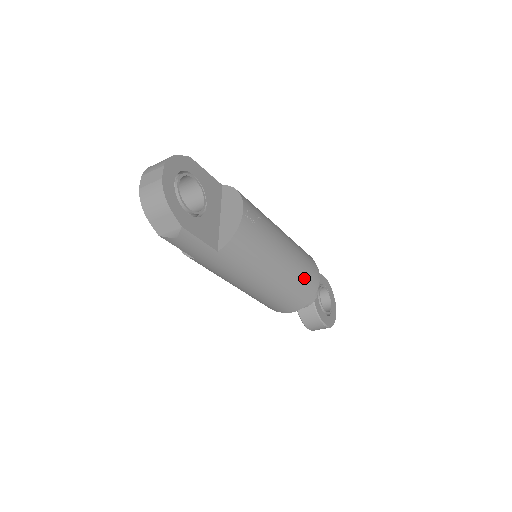
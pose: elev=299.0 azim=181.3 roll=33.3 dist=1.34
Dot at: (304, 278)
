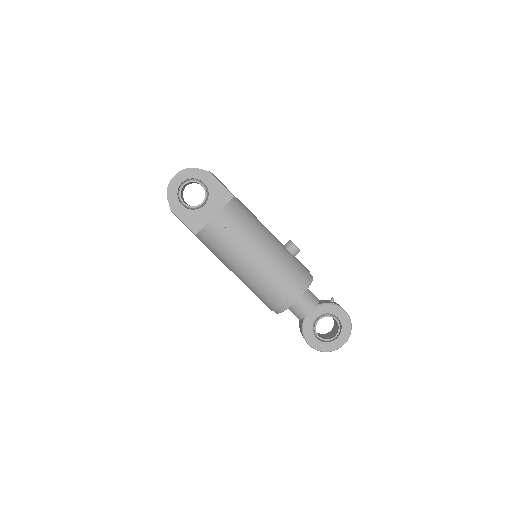
Dot at: (271, 290)
